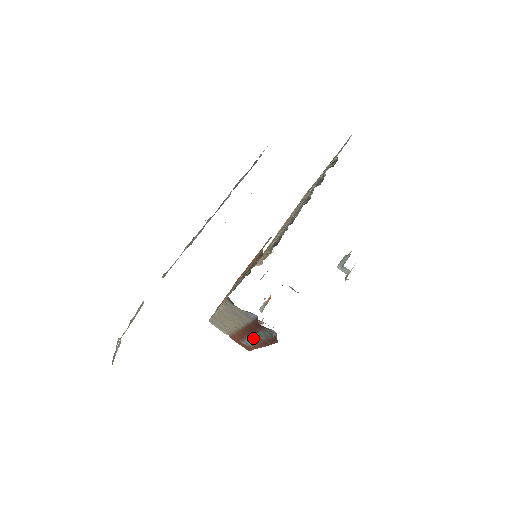
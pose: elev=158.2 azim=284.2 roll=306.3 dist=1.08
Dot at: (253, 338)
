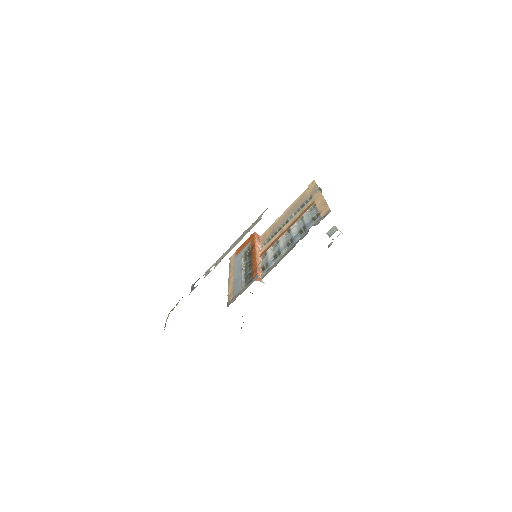
Dot at: occluded
